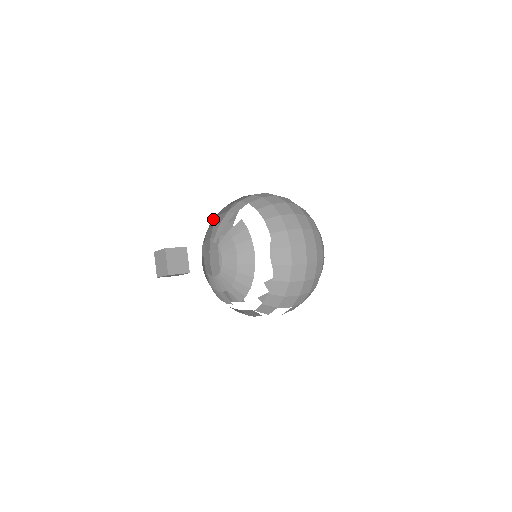
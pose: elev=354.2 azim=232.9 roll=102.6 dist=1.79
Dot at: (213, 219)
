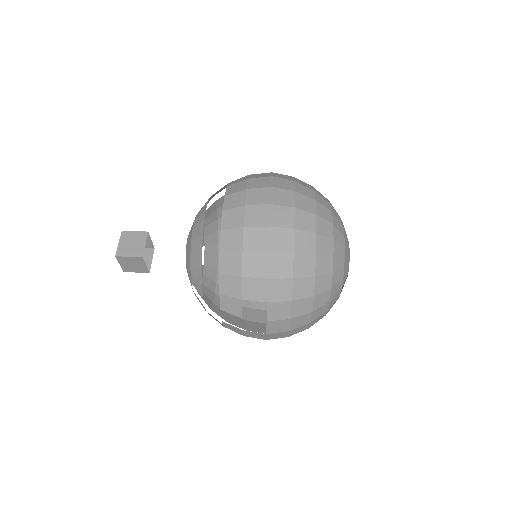
Dot at: (220, 225)
